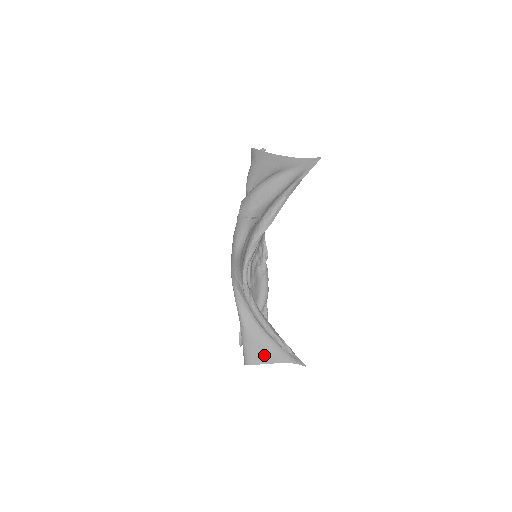
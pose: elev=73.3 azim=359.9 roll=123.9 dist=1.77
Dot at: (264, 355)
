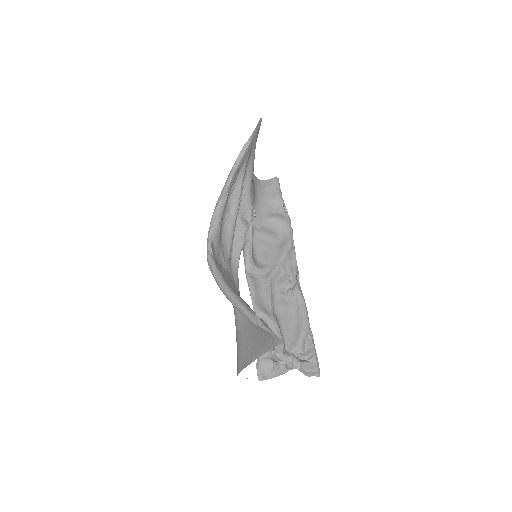
Dot at: (250, 353)
